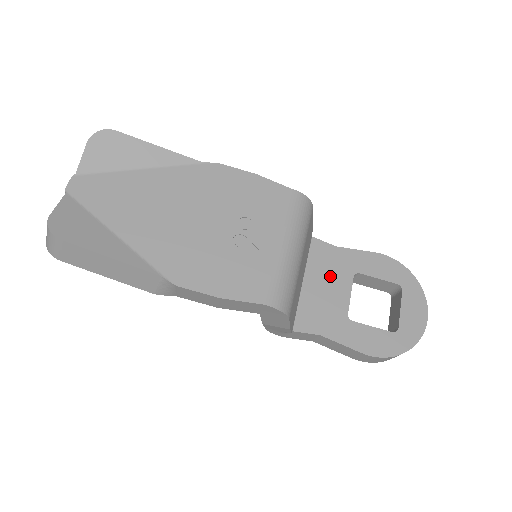
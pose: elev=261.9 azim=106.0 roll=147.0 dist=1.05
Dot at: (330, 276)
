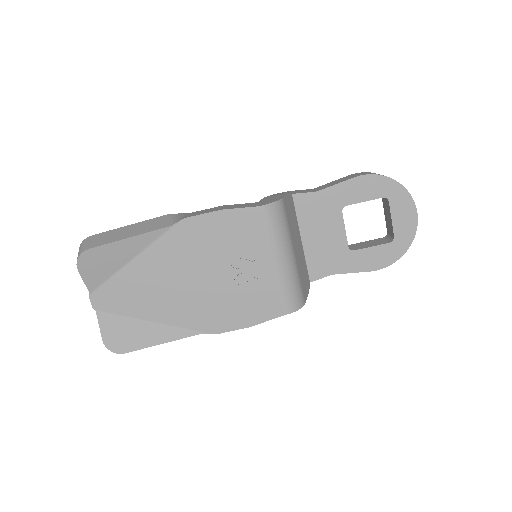
Dot at: (322, 222)
